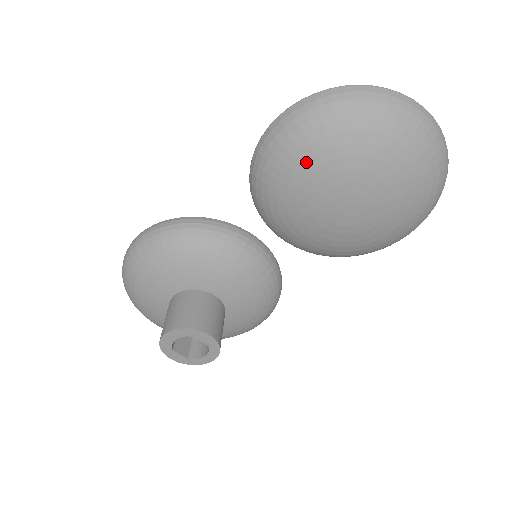
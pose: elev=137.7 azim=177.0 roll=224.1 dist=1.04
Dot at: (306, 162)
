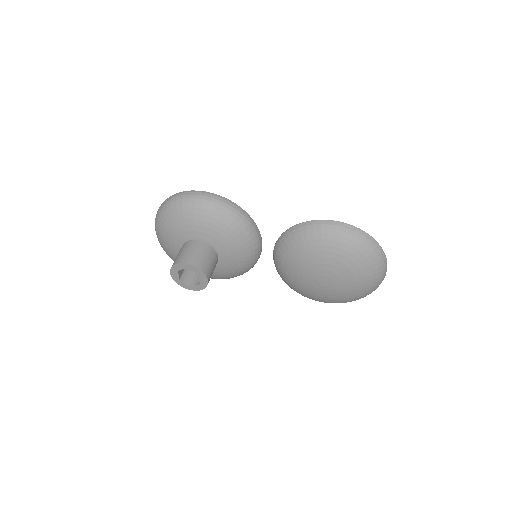
Dot at: (330, 252)
